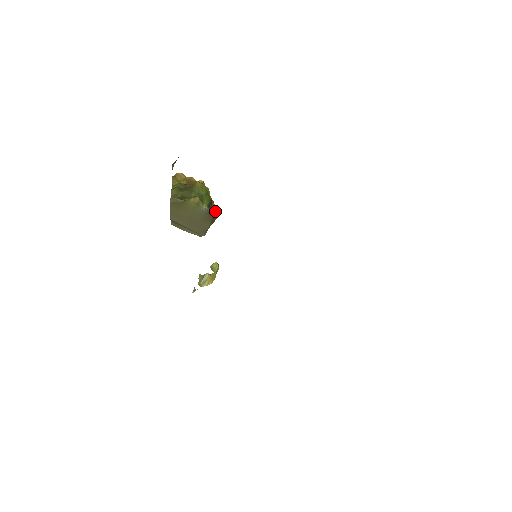
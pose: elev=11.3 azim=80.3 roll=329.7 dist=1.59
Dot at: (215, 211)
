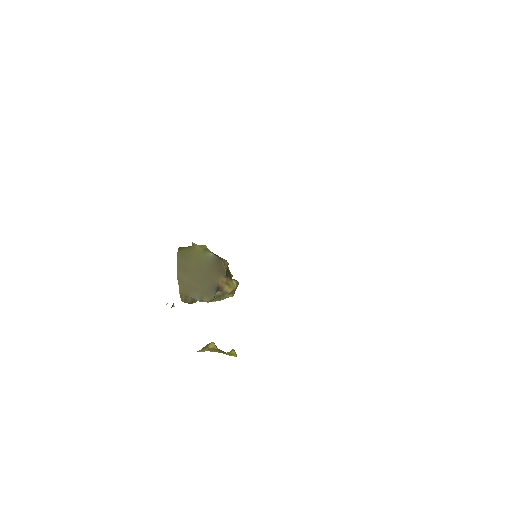
Dot at: (225, 260)
